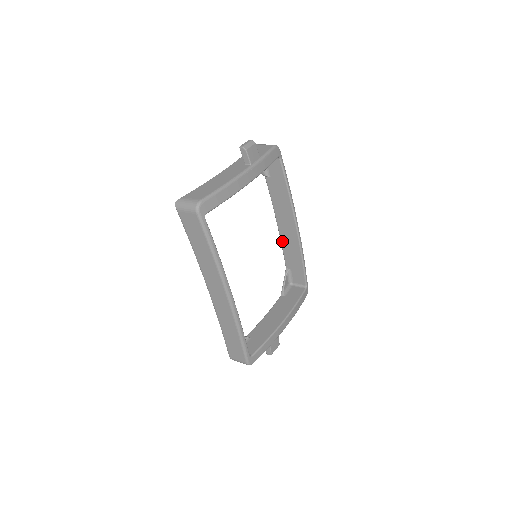
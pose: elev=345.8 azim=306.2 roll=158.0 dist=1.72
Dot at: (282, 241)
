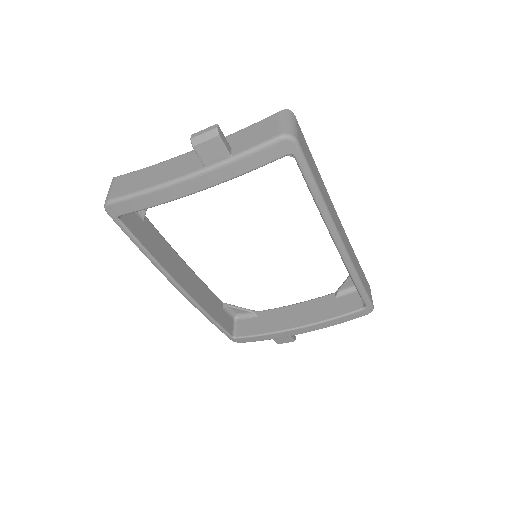
Dot at: occluded
